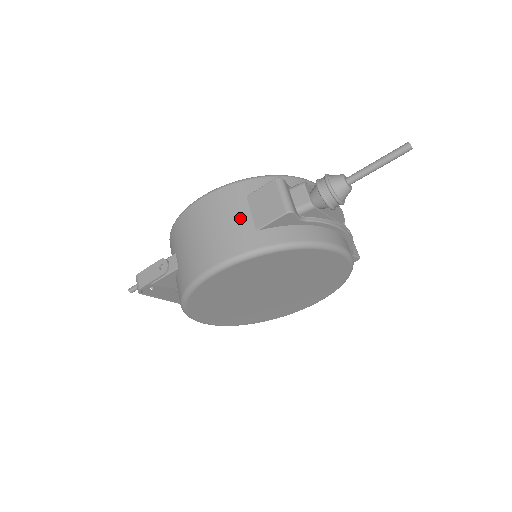
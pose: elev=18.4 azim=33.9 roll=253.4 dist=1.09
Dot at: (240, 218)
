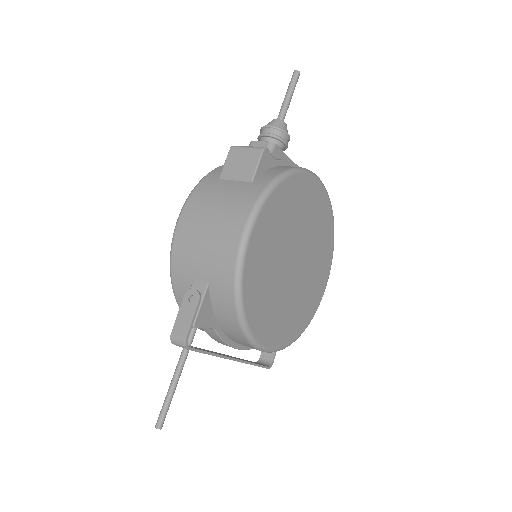
Dot at: (230, 188)
